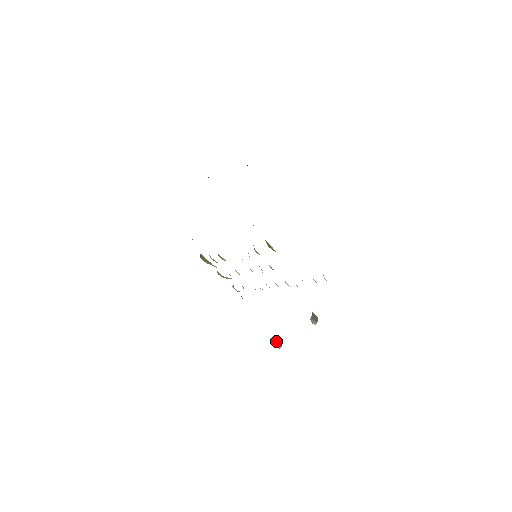
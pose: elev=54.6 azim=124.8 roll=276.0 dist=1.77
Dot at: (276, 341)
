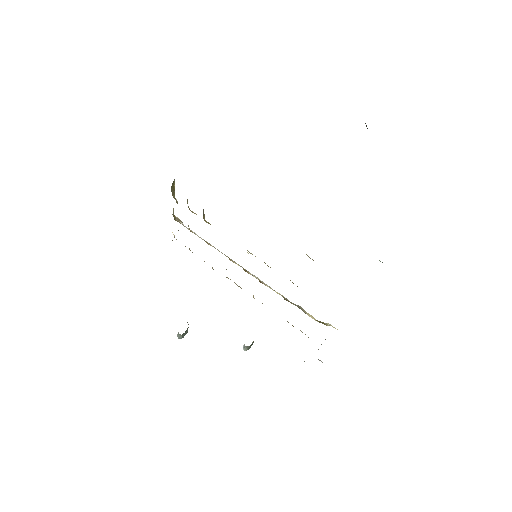
Dot at: (183, 333)
